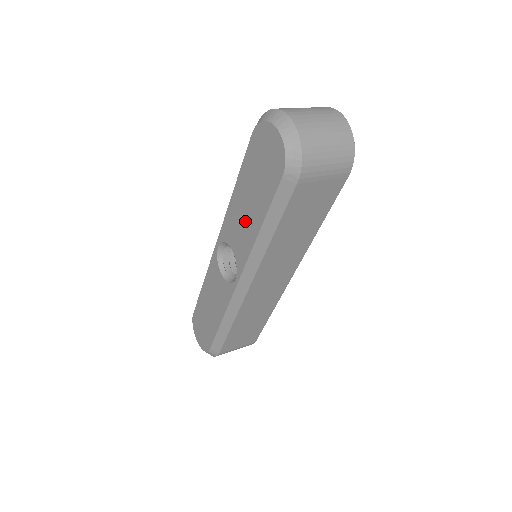
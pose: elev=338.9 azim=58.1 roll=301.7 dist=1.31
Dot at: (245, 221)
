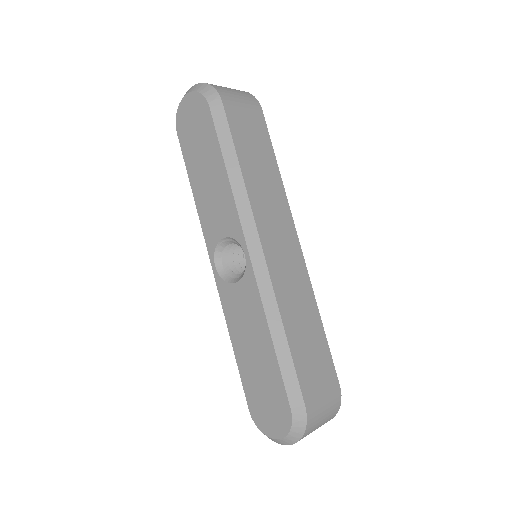
Dot at: (214, 190)
